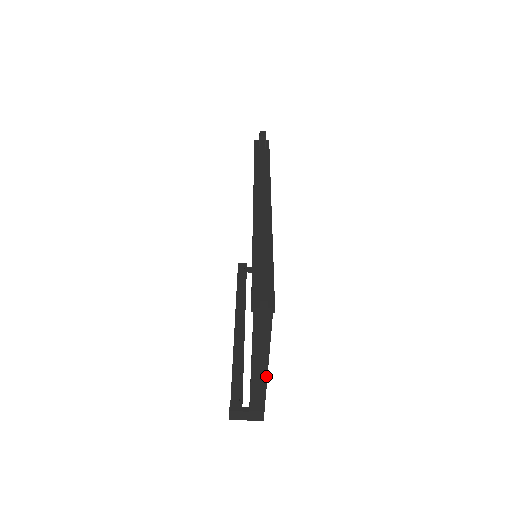
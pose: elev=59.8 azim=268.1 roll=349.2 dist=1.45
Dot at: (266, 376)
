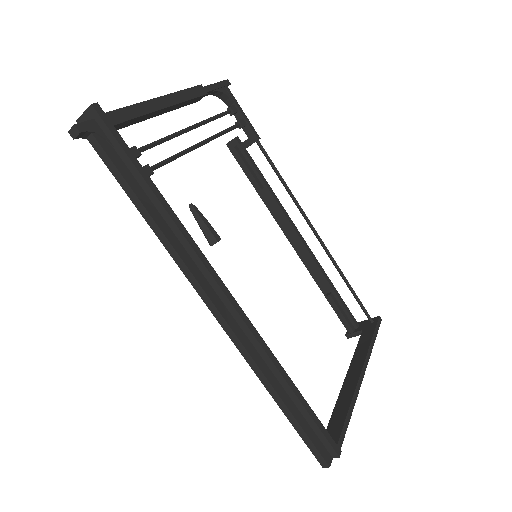
Dot at: (364, 372)
